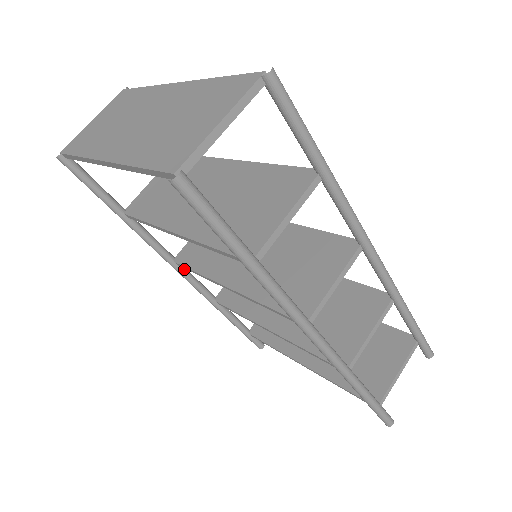
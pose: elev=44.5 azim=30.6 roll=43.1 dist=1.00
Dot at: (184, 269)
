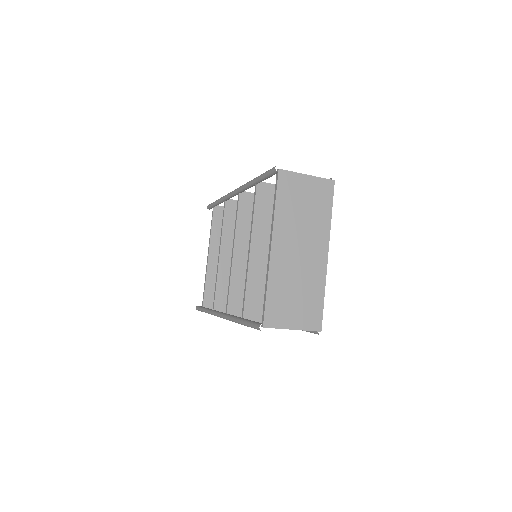
Dot at: (237, 194)
